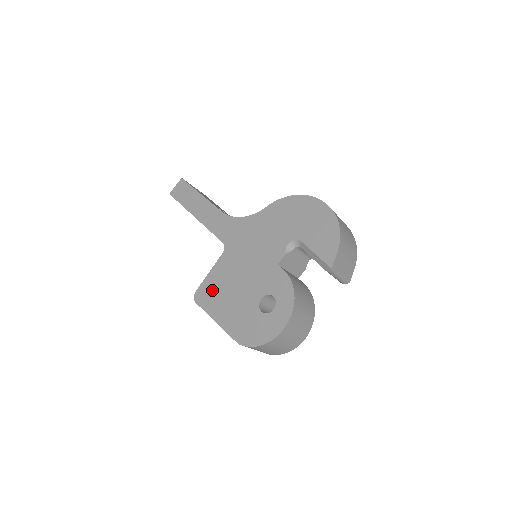
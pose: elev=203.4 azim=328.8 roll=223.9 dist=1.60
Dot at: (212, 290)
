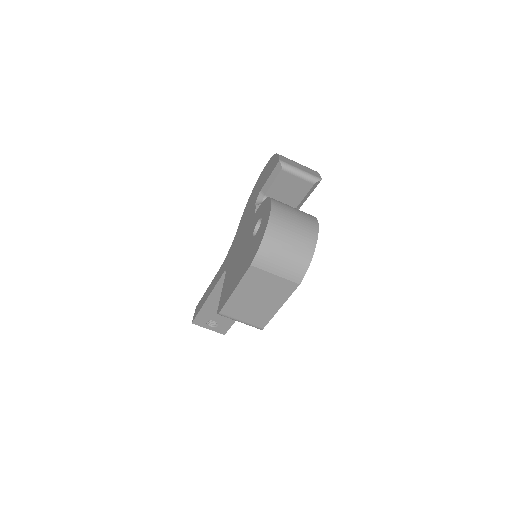
Dot at: (226, 290)
